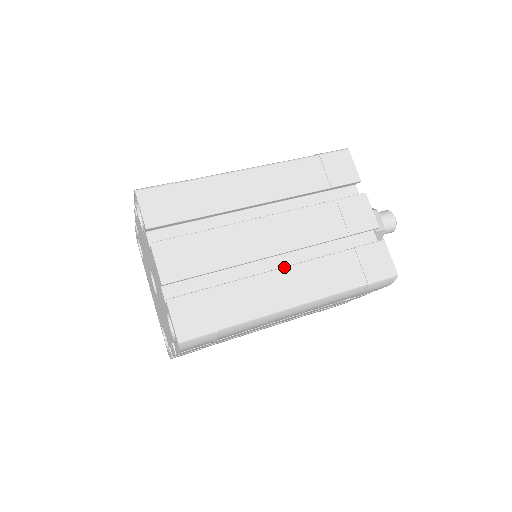
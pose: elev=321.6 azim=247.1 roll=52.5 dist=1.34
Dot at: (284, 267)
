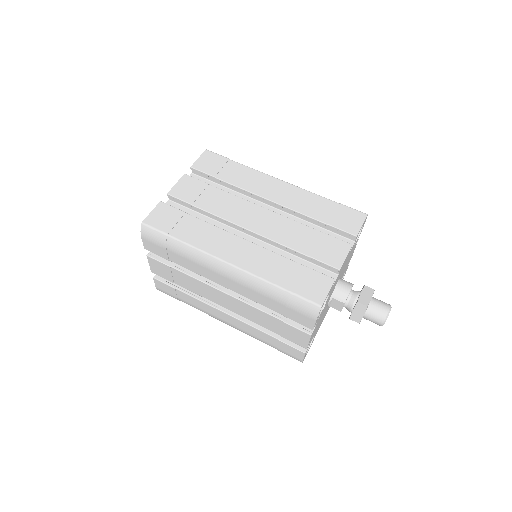
Dot at: occluded
